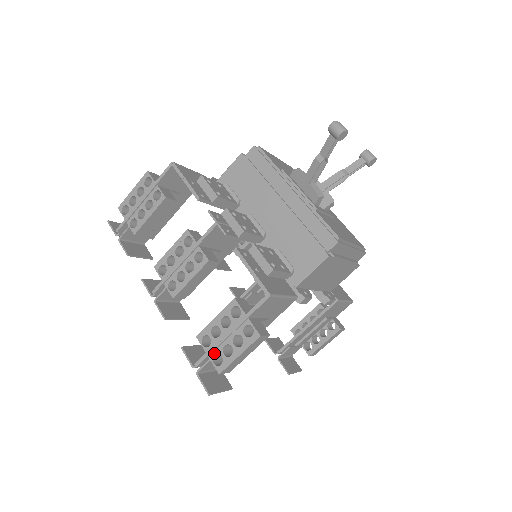
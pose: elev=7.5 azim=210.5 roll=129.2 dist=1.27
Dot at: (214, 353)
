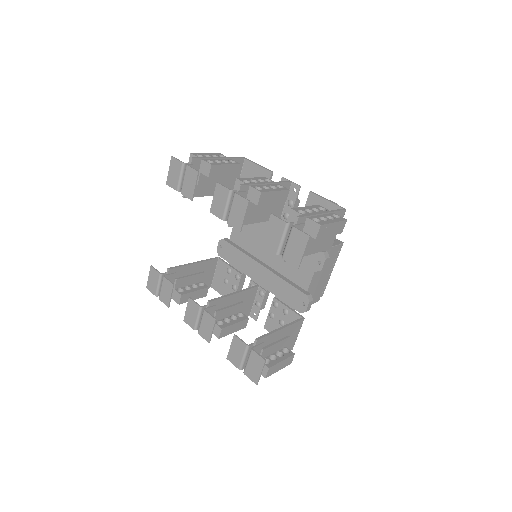
Dot at: (312, 217)
